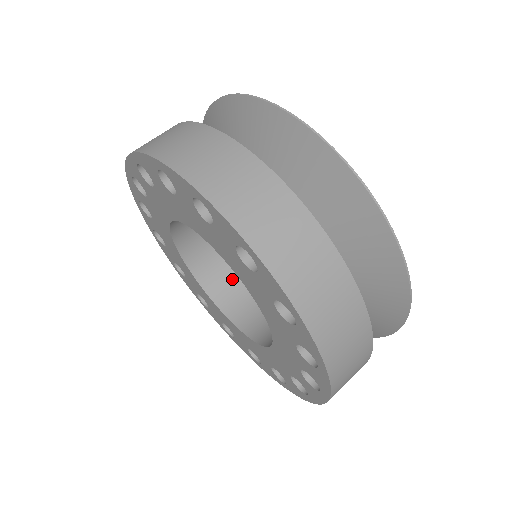
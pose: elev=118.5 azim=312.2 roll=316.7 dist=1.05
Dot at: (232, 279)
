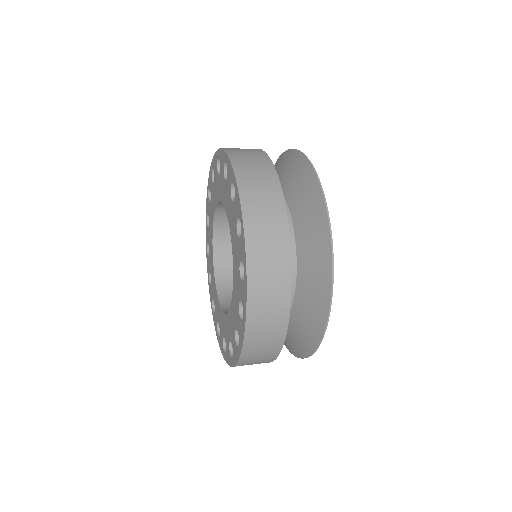
Dot at: occluded
